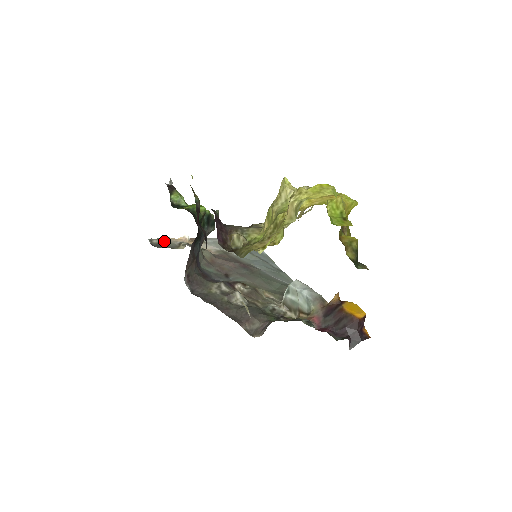
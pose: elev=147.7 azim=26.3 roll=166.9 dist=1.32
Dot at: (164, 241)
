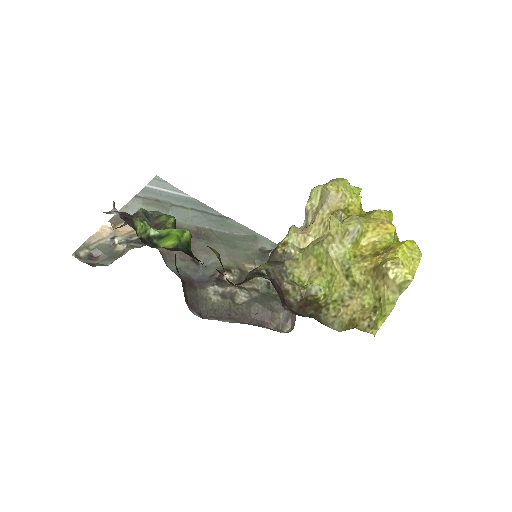
Dot at: (91, 247)
